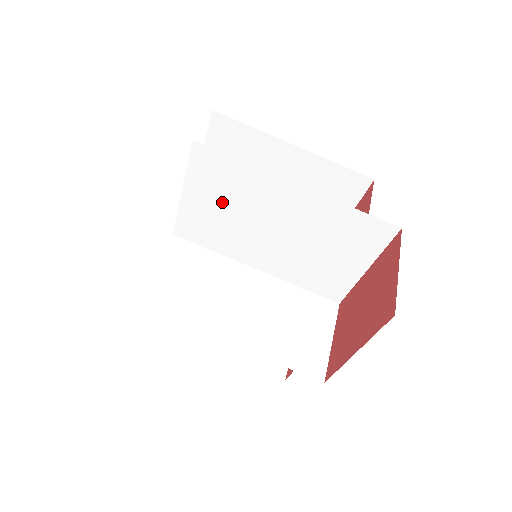
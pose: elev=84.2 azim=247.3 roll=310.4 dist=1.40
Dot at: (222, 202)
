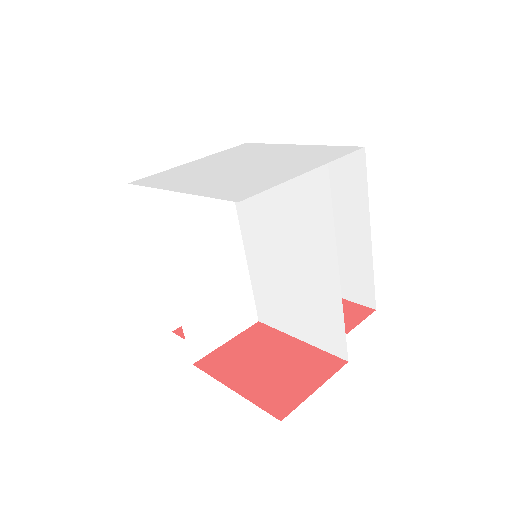
Dot at: (285, 203)
